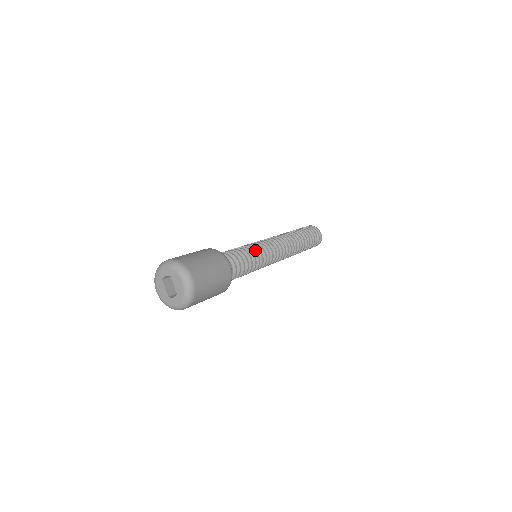
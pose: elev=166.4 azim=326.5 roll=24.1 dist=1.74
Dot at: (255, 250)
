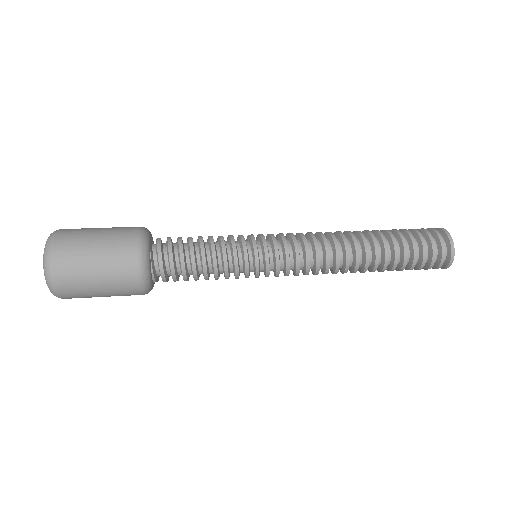
Dot at: (231, 235)
